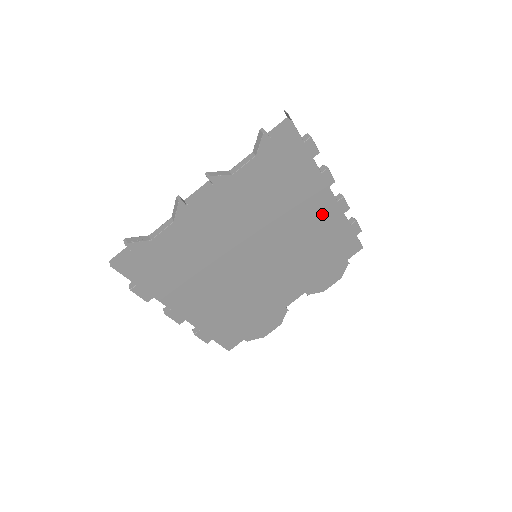
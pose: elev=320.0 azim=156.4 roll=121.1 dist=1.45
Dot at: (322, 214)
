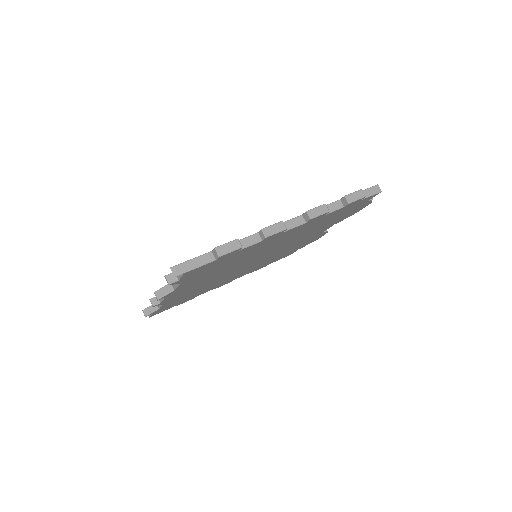
Dot at: (297, 230)
